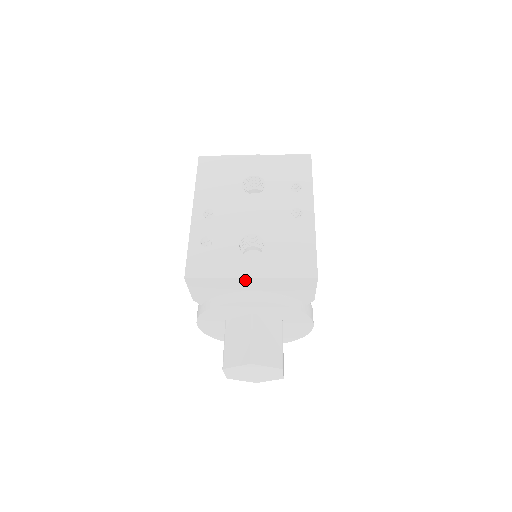
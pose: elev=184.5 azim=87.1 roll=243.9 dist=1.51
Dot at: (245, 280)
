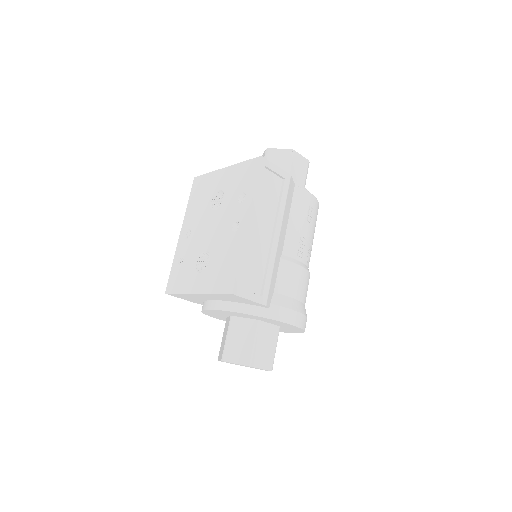
Dot at: (196, 294)
